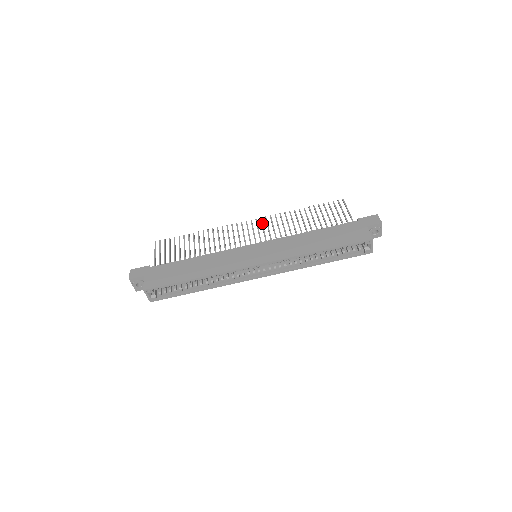
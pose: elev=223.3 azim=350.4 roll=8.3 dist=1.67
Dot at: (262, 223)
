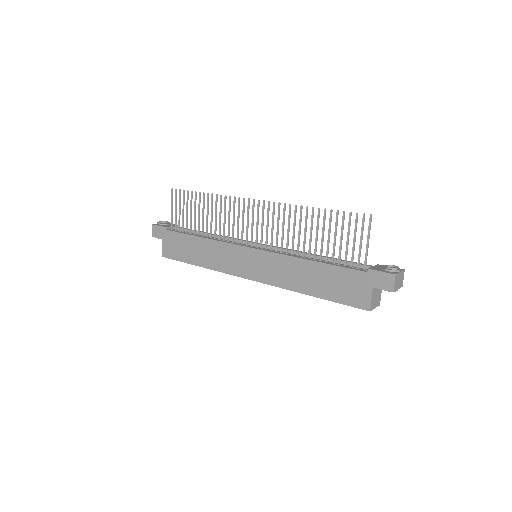
Dot at: (268, 213)
